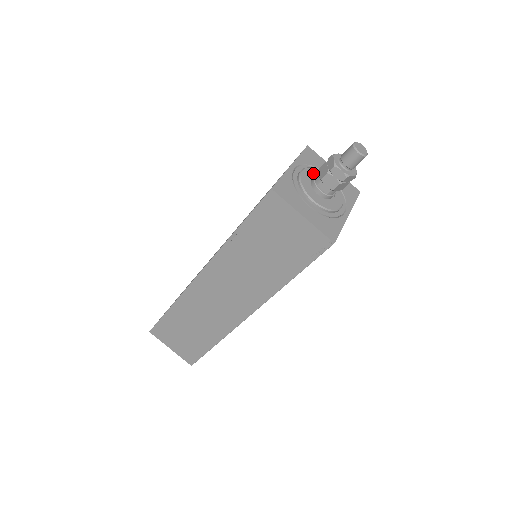
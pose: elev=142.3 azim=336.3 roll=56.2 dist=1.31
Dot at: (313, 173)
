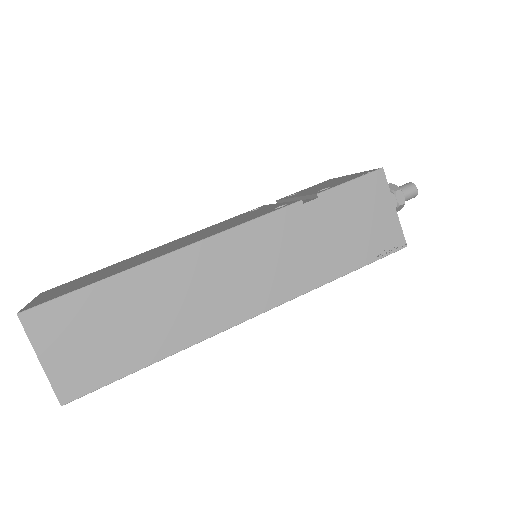
Dot at: occluded
